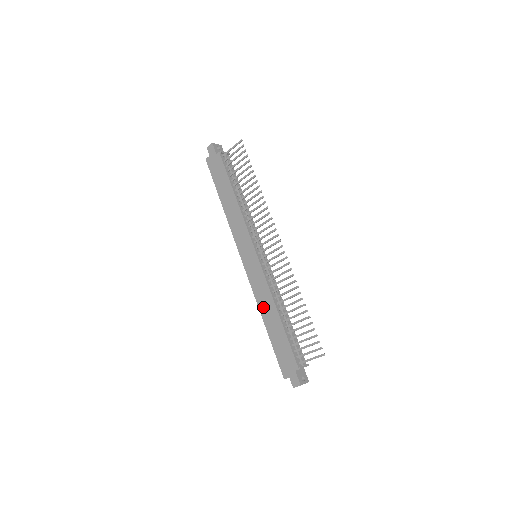
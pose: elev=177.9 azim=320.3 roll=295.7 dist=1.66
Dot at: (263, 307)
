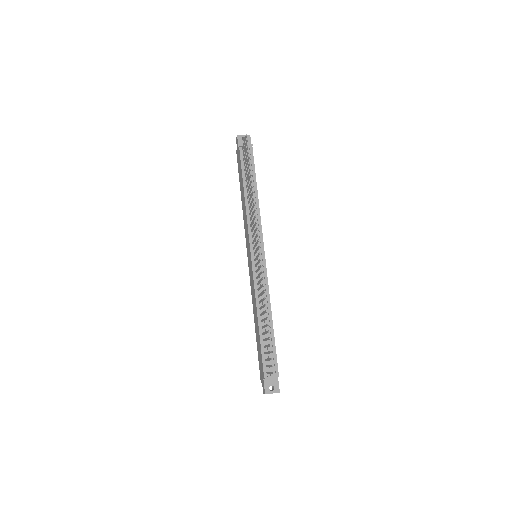
Dot at: (254, 308)
